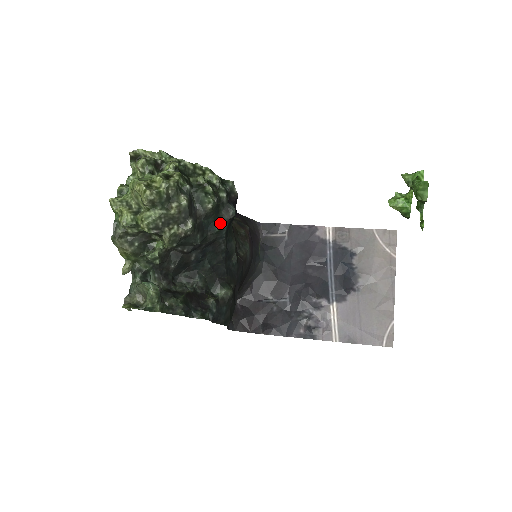
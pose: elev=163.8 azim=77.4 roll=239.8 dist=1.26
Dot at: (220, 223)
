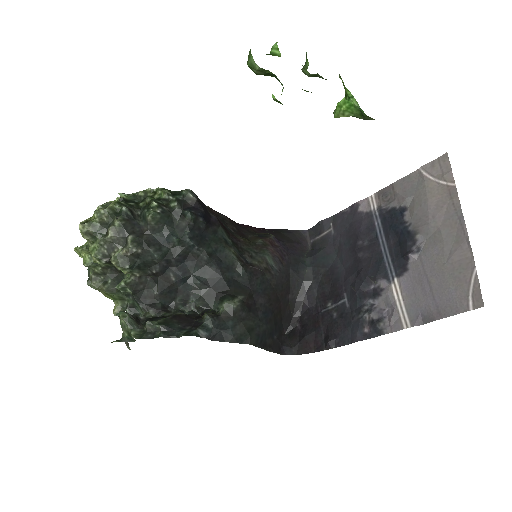
Dot at: (179, 232)
